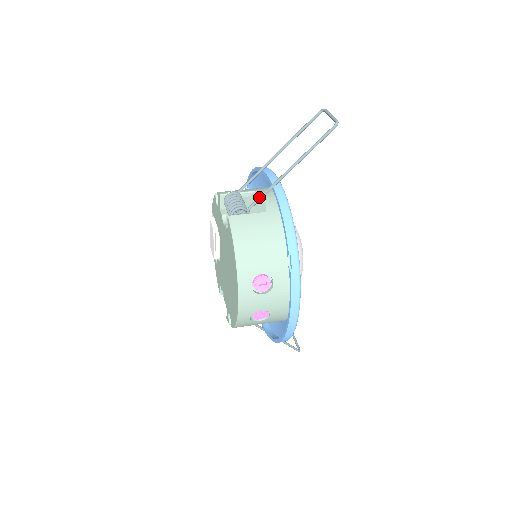
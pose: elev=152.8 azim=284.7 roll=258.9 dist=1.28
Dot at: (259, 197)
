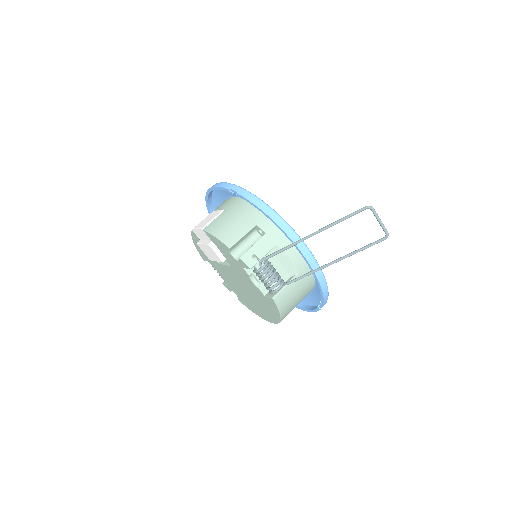
Dot at: occluded
